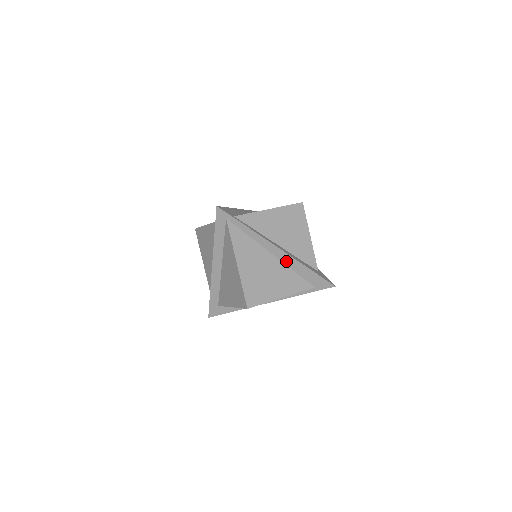
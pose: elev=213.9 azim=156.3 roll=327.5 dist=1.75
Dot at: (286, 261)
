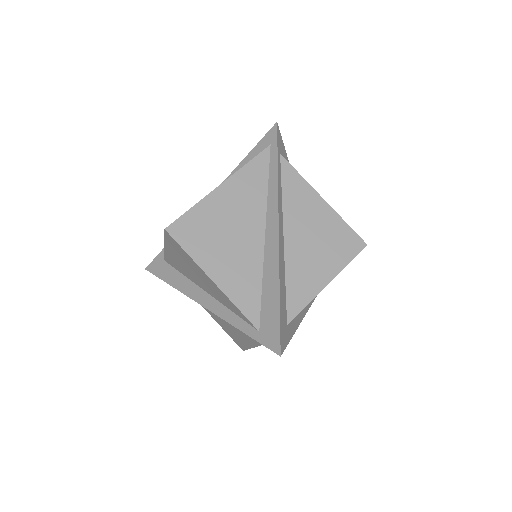
Dot at: (269, 255)
